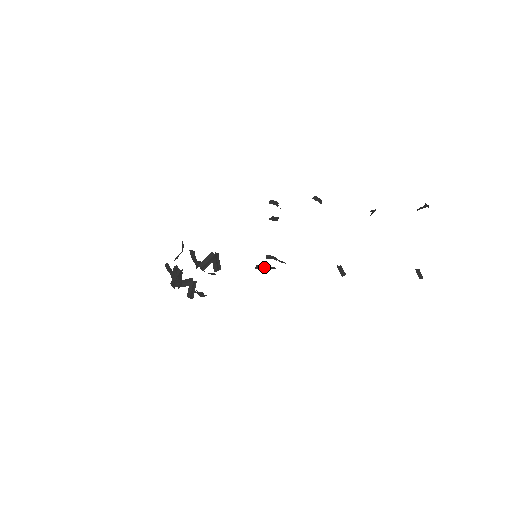
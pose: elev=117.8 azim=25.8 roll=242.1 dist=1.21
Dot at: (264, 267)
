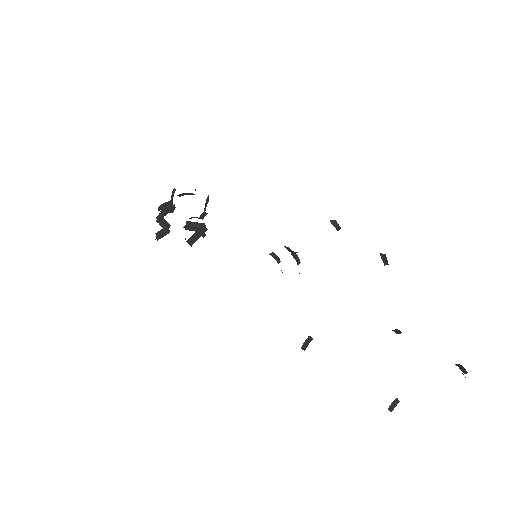
Dot at: (278, 260)
